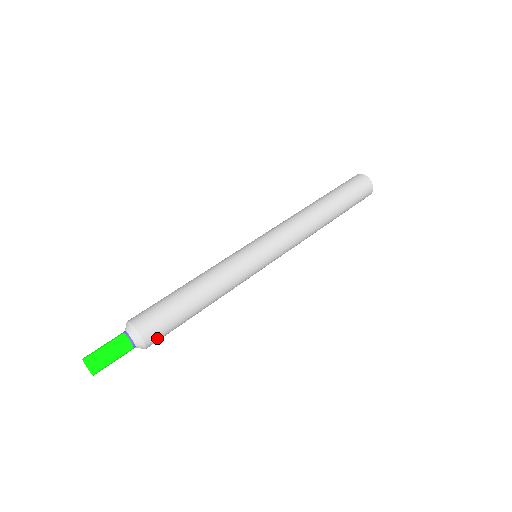
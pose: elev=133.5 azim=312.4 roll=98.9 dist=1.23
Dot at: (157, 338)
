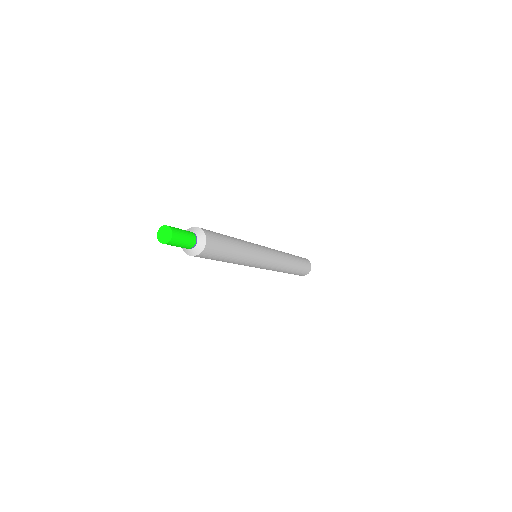
Dot at: (210, 234)
